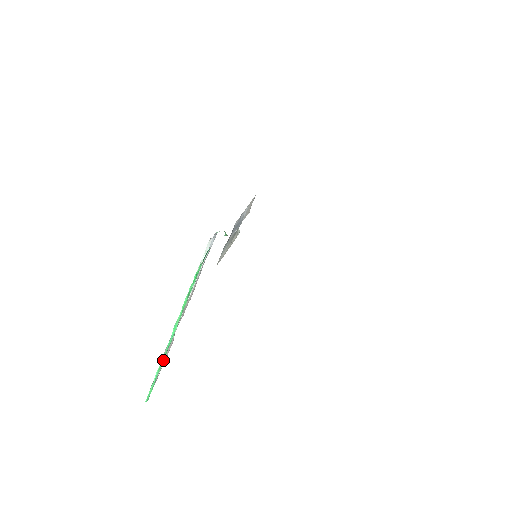
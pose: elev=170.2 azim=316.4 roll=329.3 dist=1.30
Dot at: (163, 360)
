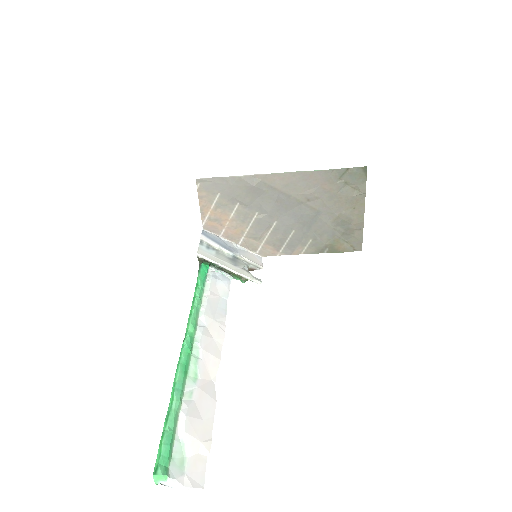
Dot at: (176, 381)
